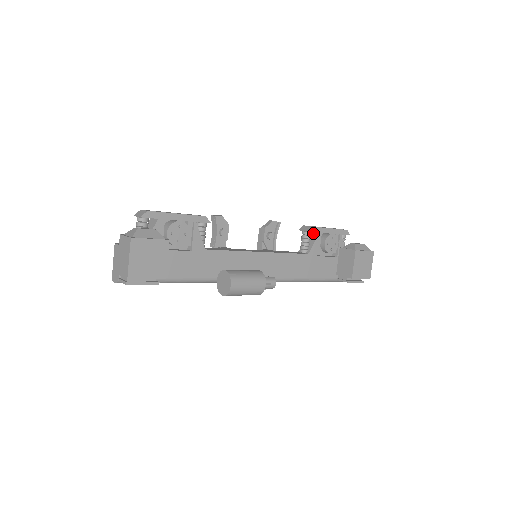
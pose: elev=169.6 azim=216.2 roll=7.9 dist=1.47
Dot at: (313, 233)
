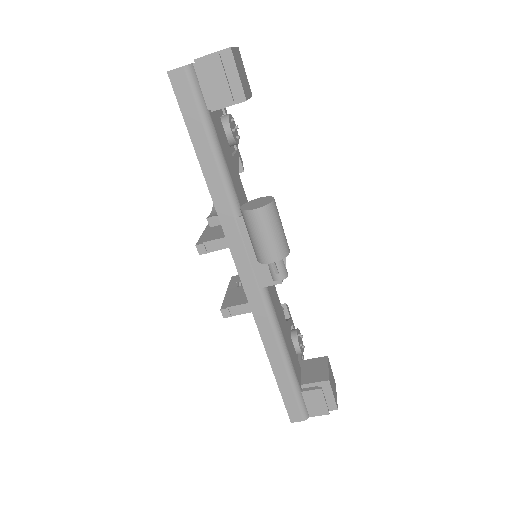
Dot at: occluded
